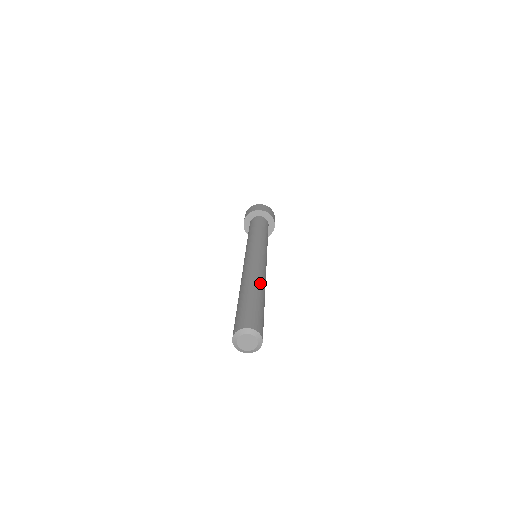
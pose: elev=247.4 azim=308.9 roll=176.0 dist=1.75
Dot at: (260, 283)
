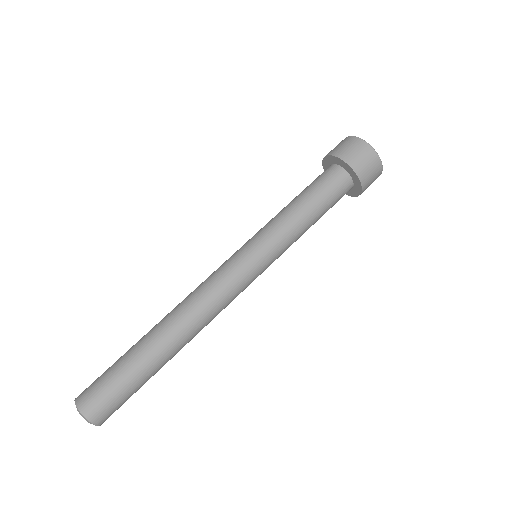
Dot at: (180, 337)
